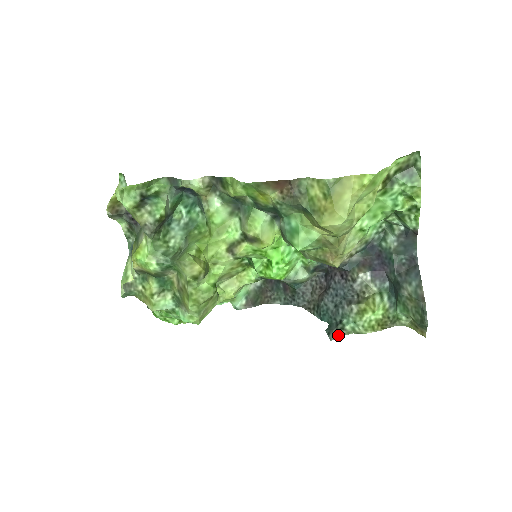
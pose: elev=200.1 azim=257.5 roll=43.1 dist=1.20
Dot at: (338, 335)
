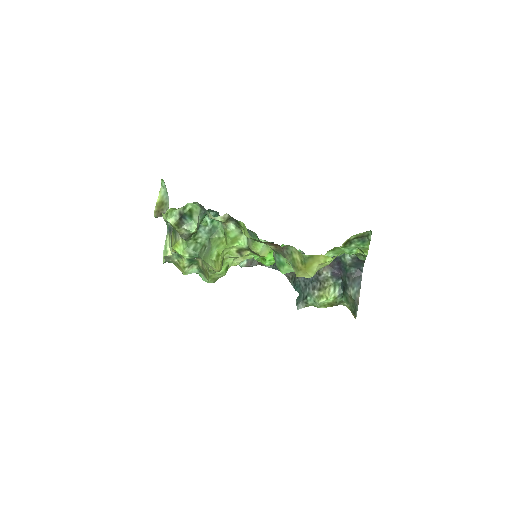
Dot at: (303, 307)
